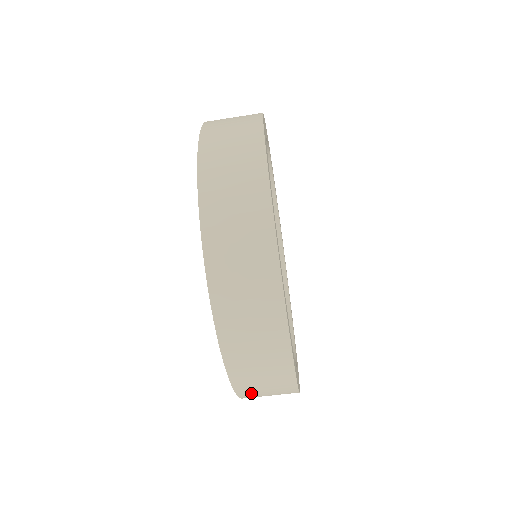
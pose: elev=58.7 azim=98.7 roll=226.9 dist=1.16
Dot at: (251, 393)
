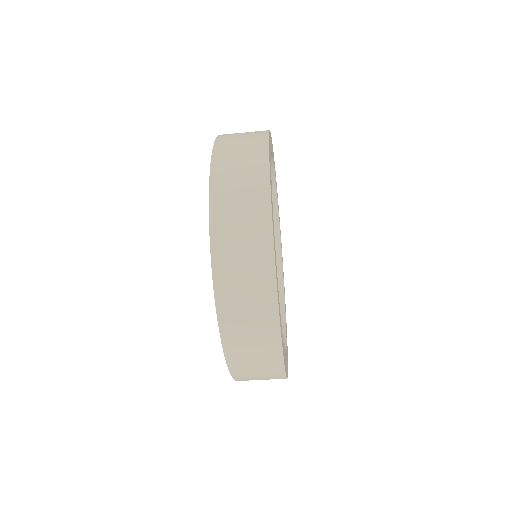
Dot at: occluded
